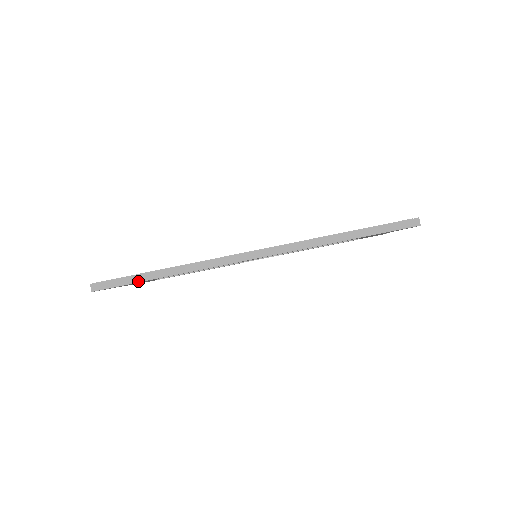
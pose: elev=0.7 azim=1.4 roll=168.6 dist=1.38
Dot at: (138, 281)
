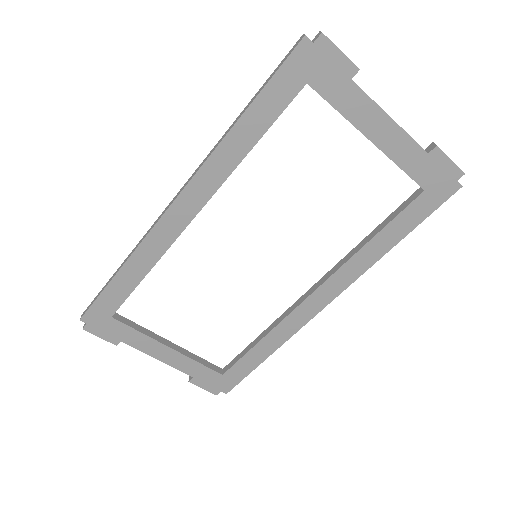
Dot at: (102, 292)
